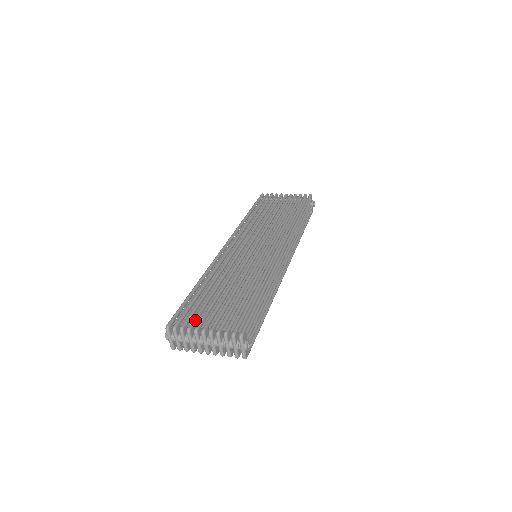
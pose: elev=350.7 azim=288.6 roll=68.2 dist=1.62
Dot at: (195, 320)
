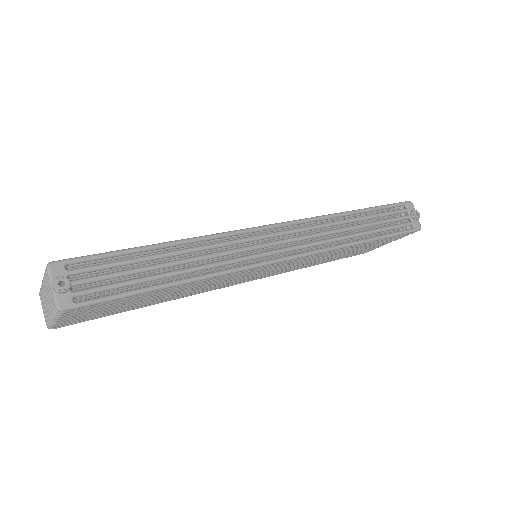
Dot at: occluded
